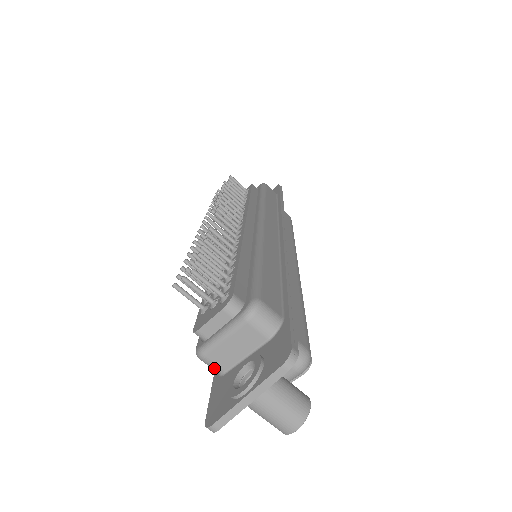
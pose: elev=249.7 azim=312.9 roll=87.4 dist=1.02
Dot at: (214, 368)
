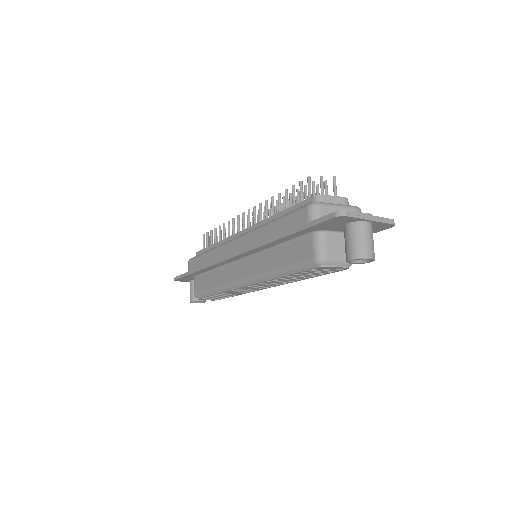
Dot at: (317, 216)
